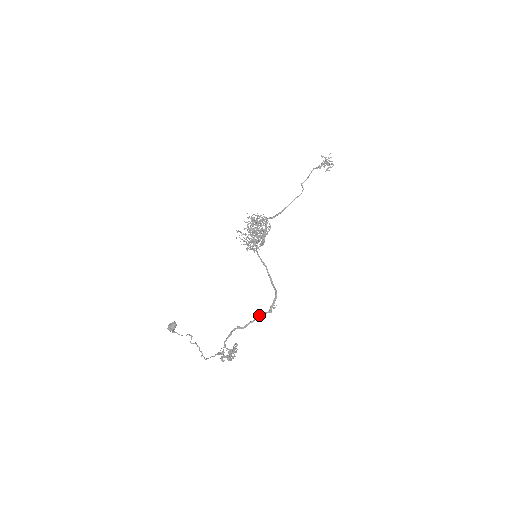
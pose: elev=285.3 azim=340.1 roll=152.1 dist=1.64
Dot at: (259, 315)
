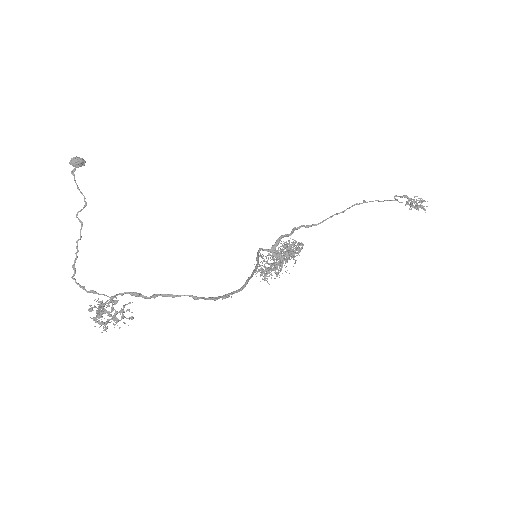
Dot at: (196, 296)
